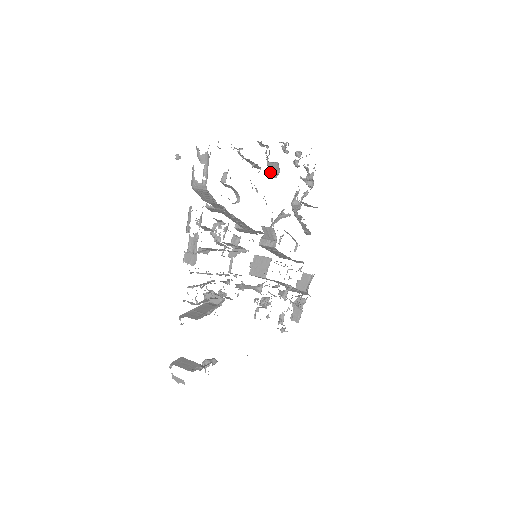
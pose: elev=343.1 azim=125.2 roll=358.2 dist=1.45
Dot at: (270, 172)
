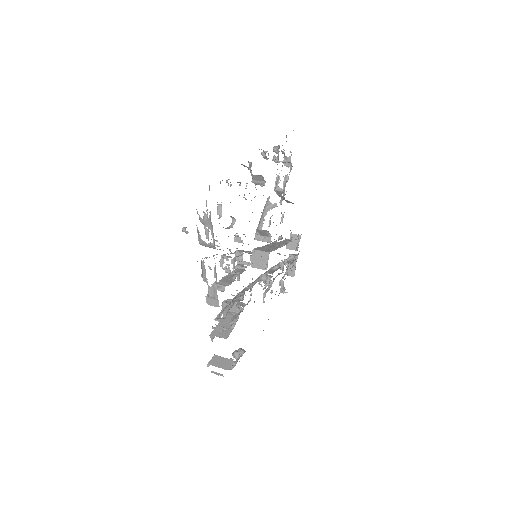
Dot at: (255, 181)
